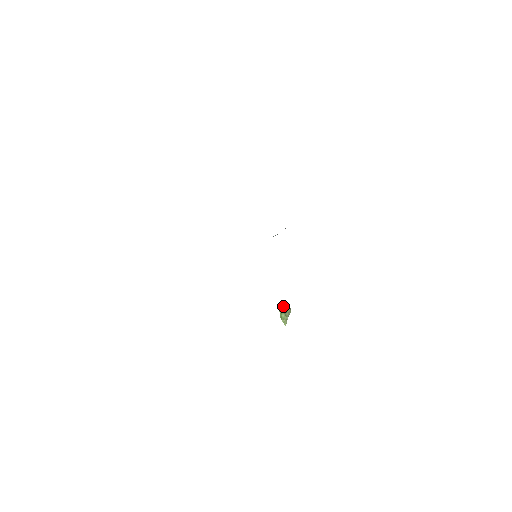
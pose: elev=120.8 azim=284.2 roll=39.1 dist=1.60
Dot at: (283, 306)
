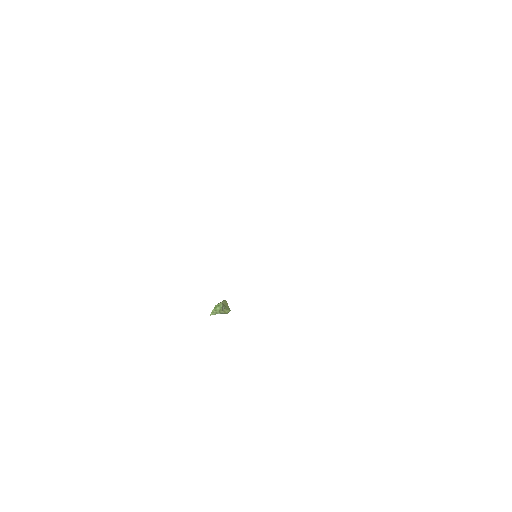
Dot at: (227, 303)
